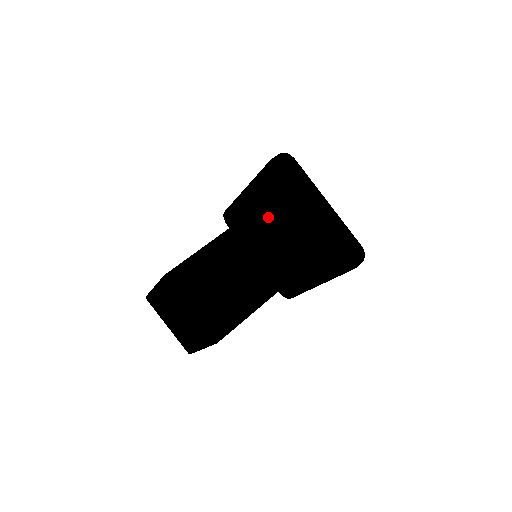
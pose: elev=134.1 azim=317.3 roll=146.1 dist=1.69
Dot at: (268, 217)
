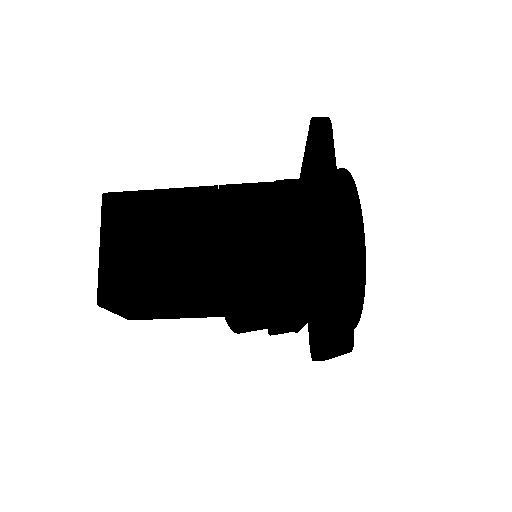
Dot at: occluded
